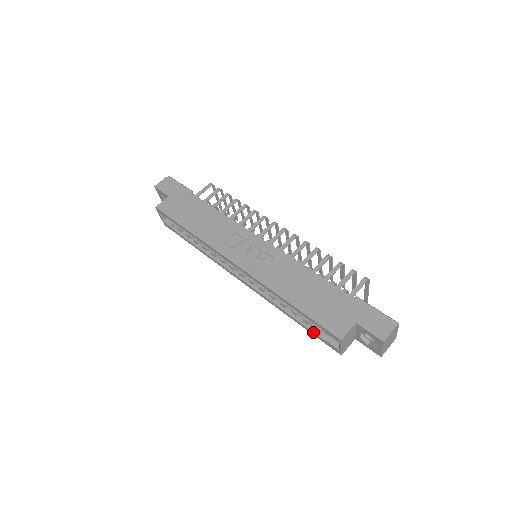
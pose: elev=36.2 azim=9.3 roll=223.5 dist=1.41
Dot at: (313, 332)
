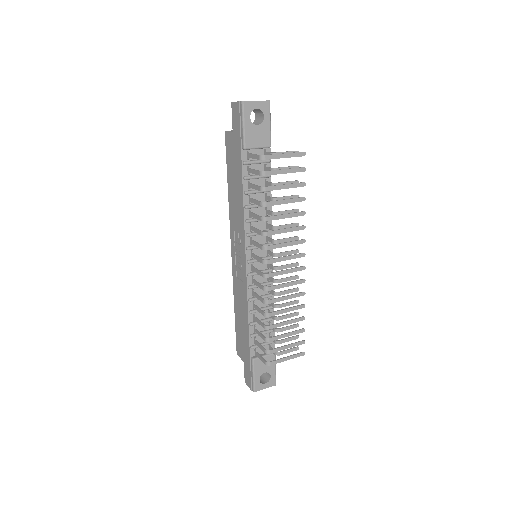
Dot at: occluded
